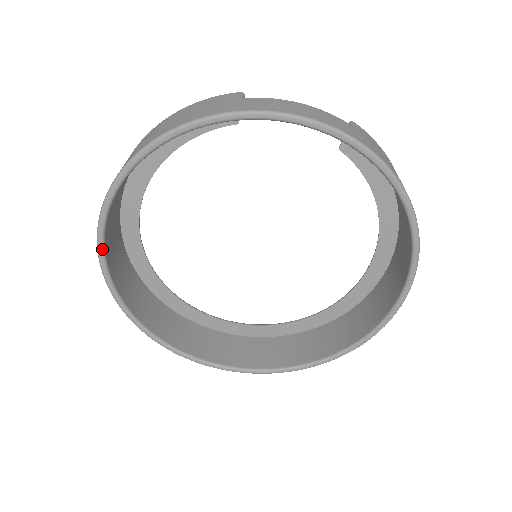
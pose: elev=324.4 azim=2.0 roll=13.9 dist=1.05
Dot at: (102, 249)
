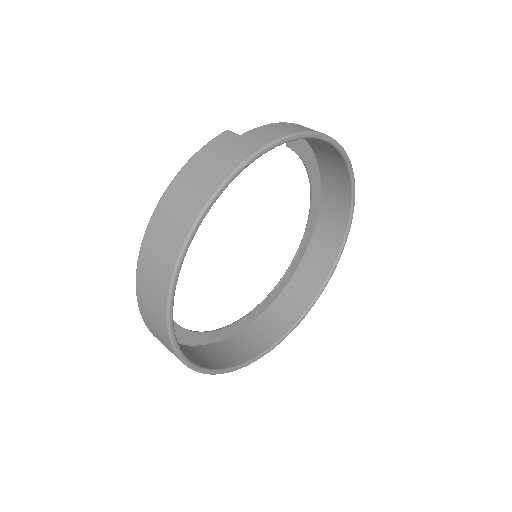
Dot at: (172, 320)
